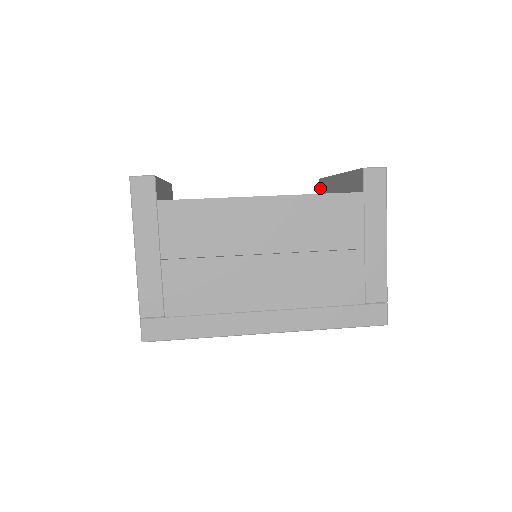
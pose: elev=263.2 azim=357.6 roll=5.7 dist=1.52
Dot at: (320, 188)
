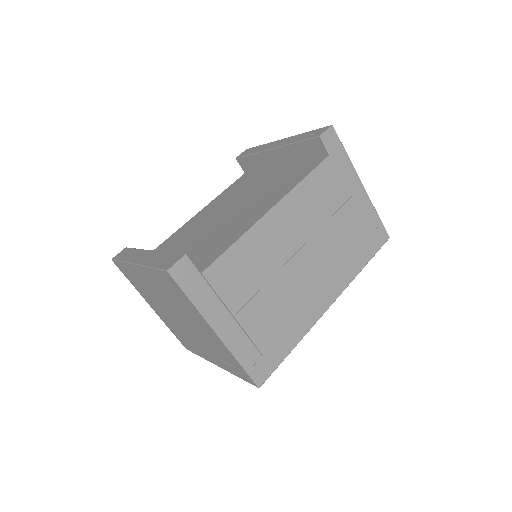
Dot at: (242, 166)
